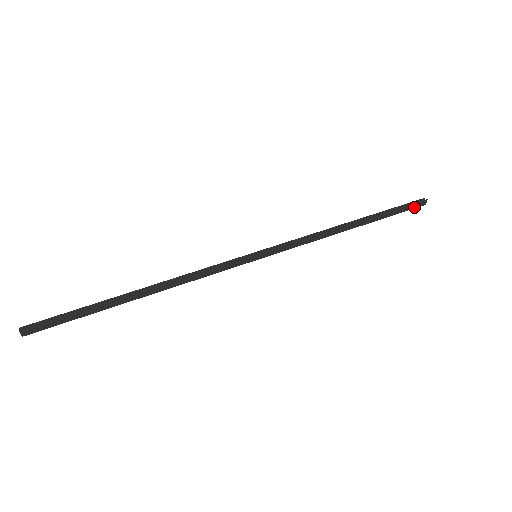
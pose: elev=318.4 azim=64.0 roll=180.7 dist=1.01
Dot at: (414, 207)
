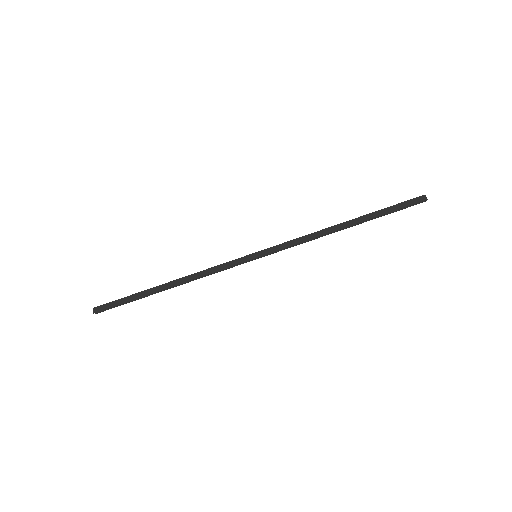
Dot at: (411, 202)
